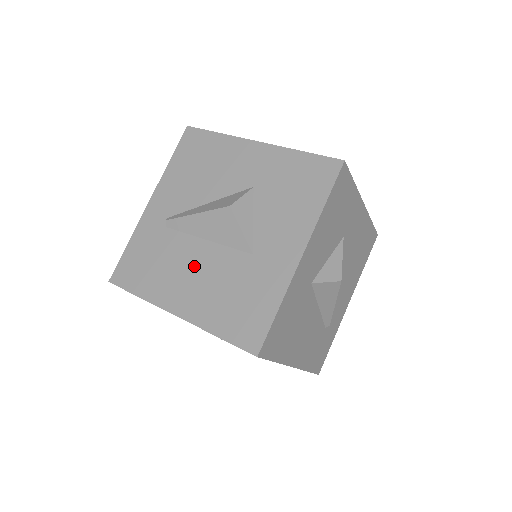
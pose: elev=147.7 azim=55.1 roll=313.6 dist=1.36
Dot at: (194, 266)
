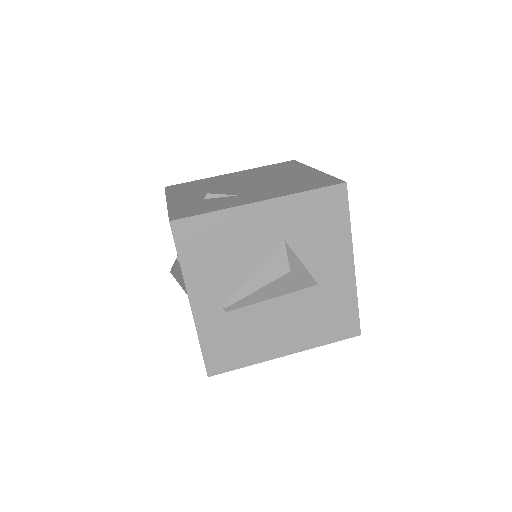
Dot at: (277, 320)
